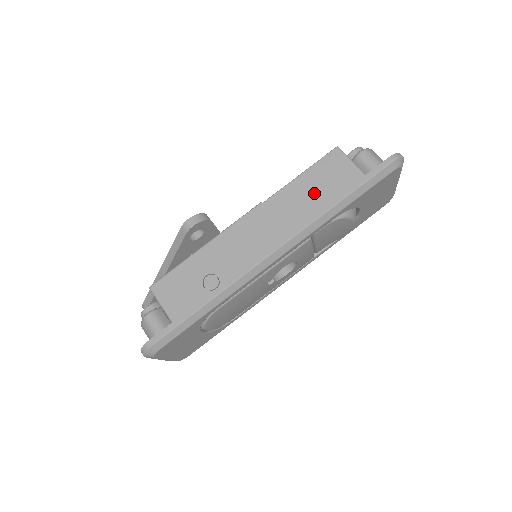
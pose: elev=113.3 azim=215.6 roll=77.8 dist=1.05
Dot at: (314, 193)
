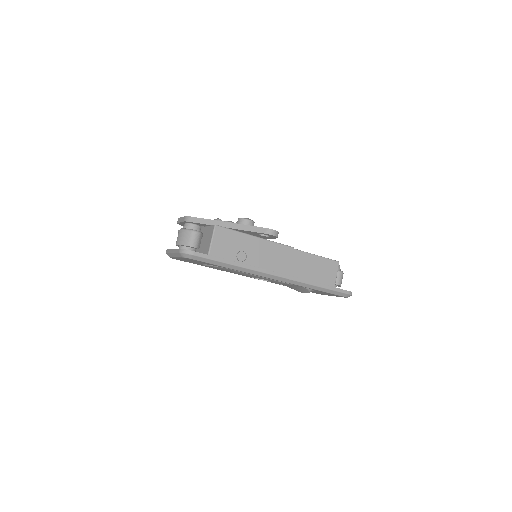
Dot at: (313, 270)
